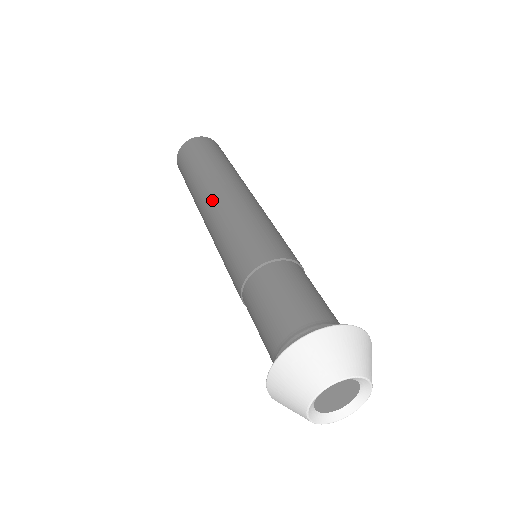
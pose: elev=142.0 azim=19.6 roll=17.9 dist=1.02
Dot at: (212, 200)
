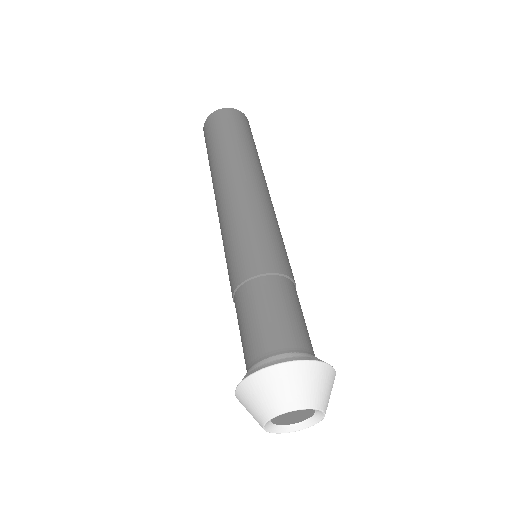
Dot at: (238, 184)
